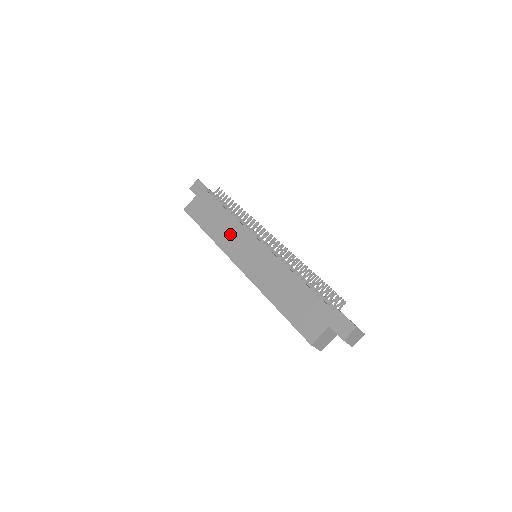
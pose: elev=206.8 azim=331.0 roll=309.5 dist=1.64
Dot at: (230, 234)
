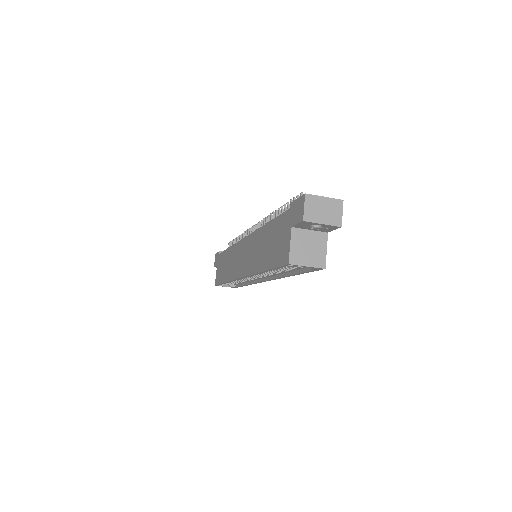
Dot at: (232, 261)
